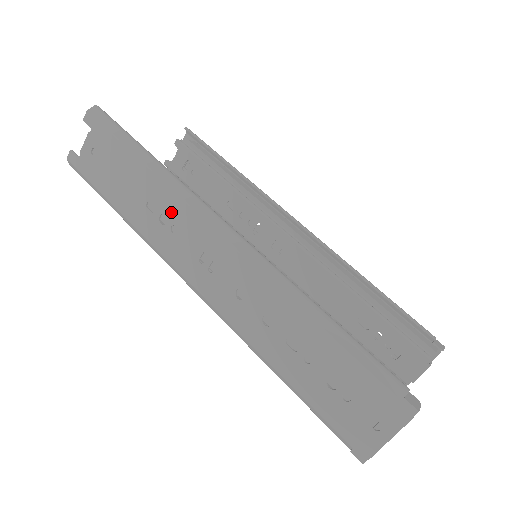
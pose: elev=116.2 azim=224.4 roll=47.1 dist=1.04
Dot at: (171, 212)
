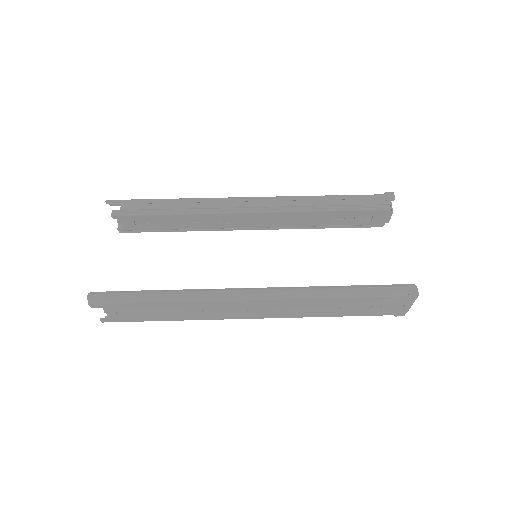
Dot at: (208, 307)
